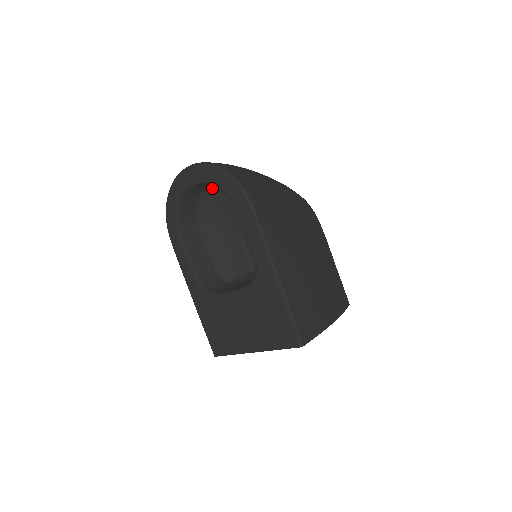
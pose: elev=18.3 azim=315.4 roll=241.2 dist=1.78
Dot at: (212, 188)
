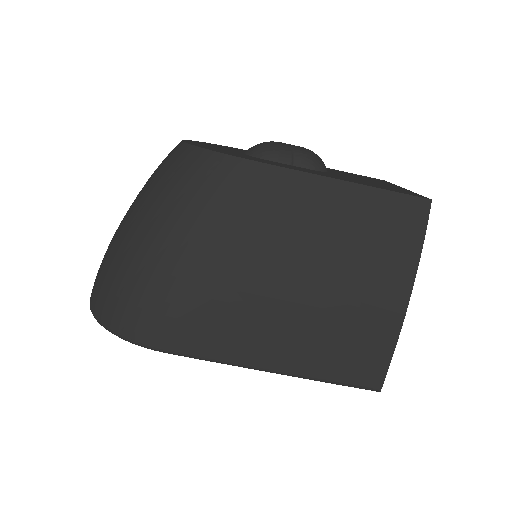
Dot at: occluded
